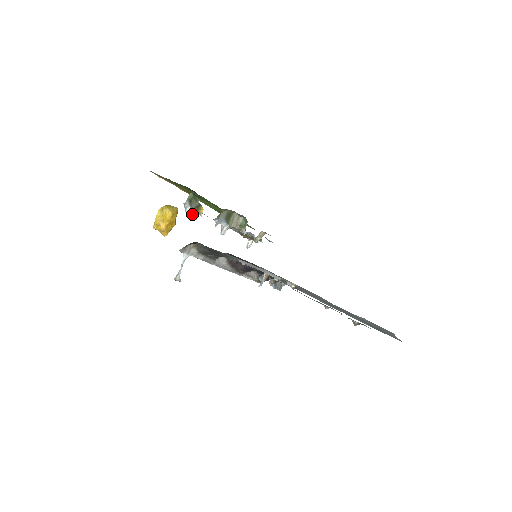
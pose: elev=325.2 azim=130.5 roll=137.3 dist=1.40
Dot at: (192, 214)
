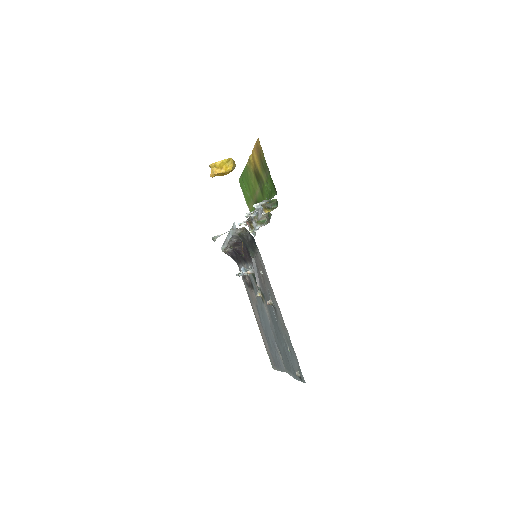
Dot at: (257, 203)
